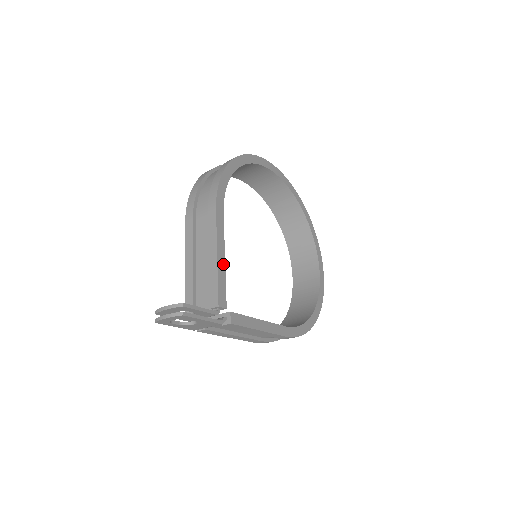
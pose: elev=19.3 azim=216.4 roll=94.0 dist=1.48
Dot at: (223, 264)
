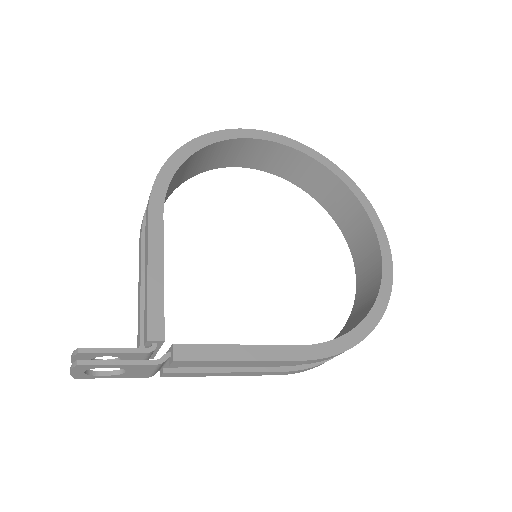
Dot at: (160, 281)
